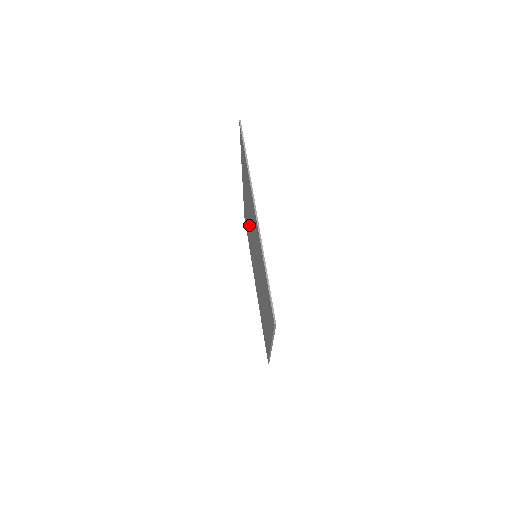
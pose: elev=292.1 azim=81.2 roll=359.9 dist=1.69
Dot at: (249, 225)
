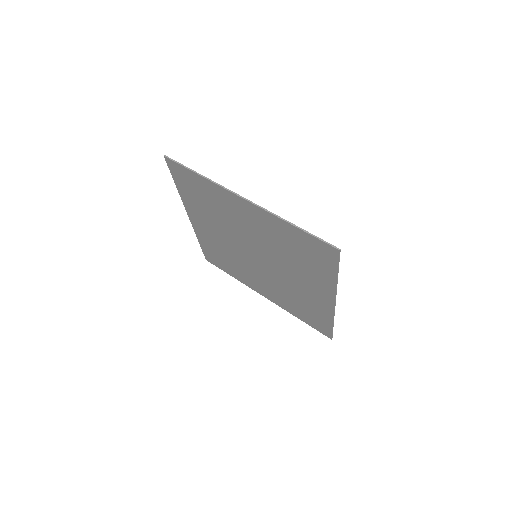
Dot at: (226, 245)
